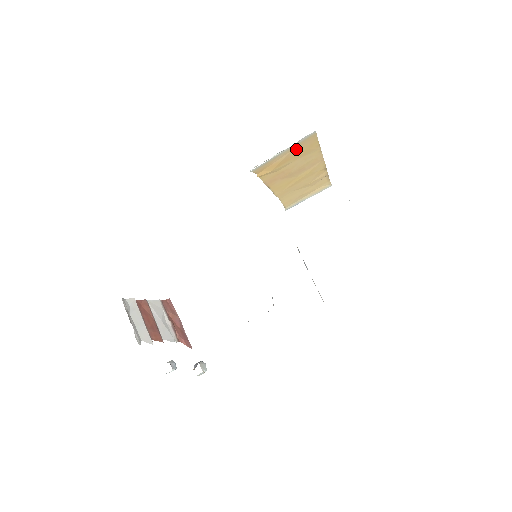
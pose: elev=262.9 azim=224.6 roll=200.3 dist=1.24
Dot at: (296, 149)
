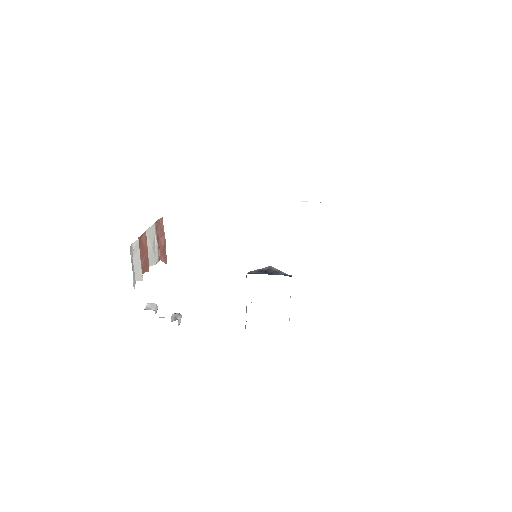
Dot at: occluded
